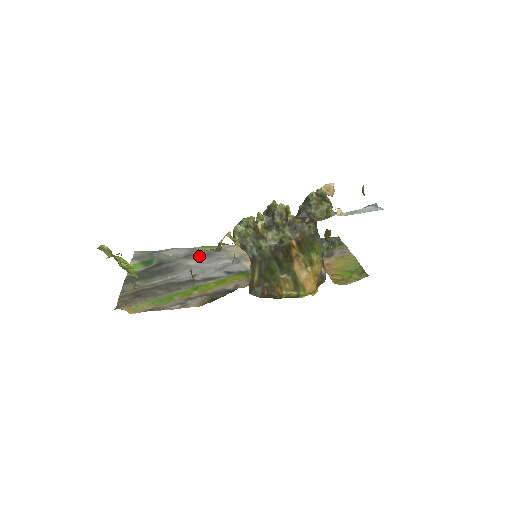
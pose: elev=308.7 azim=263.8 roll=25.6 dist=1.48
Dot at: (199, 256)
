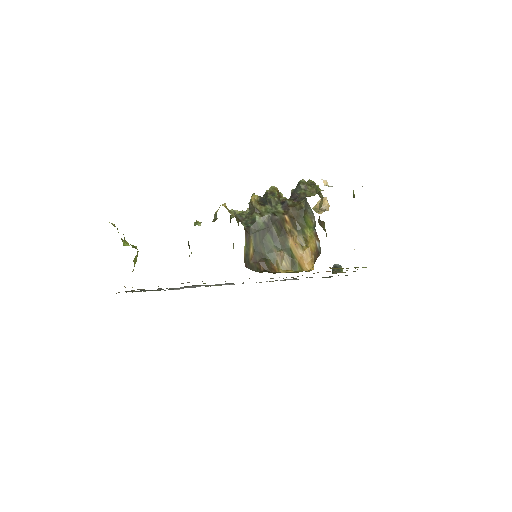
Dot at: occluded
